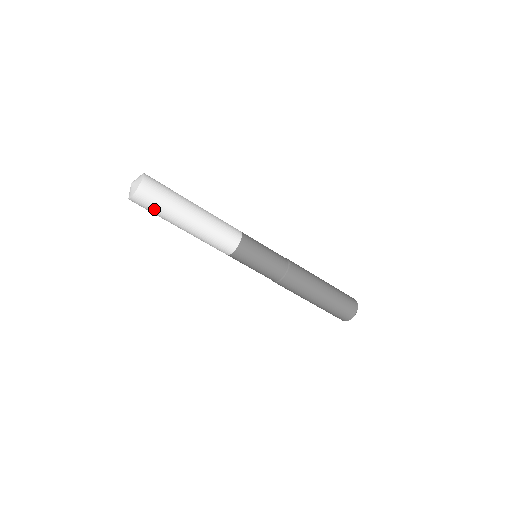
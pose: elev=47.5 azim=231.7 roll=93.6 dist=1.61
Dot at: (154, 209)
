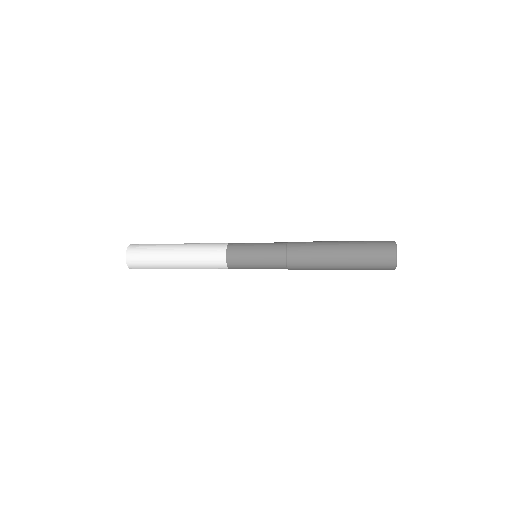
Dot at: occluded
